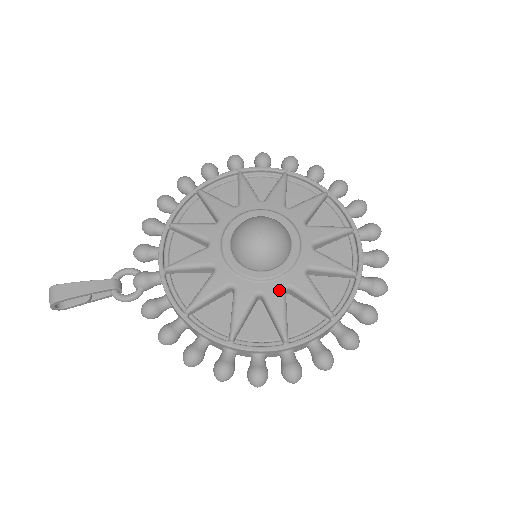
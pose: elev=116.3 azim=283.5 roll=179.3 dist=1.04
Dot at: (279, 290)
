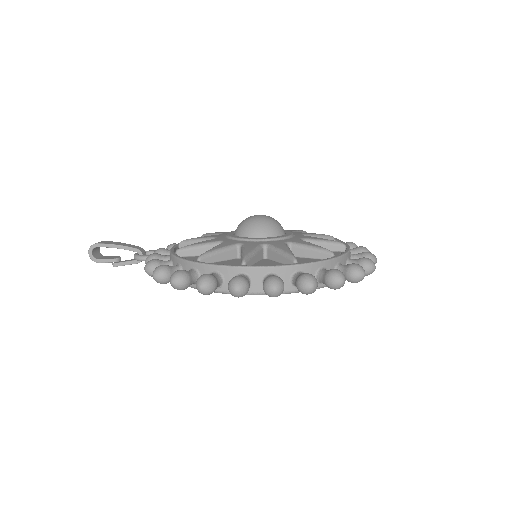
Dot at: (257, 244)
